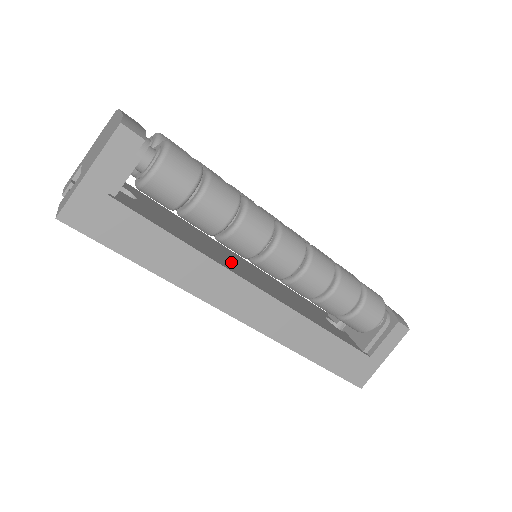
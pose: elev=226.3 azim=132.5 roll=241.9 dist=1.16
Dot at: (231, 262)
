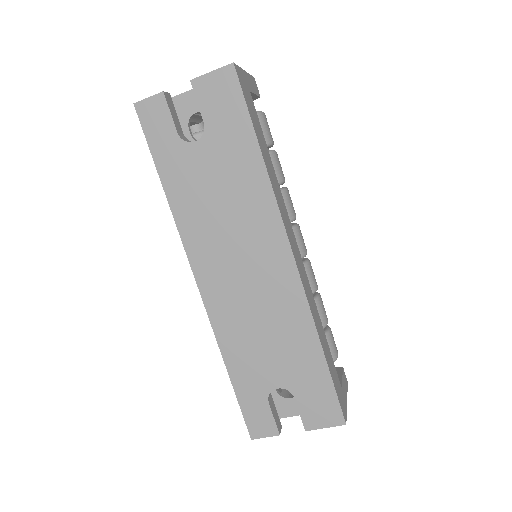
Dot at: occluded
